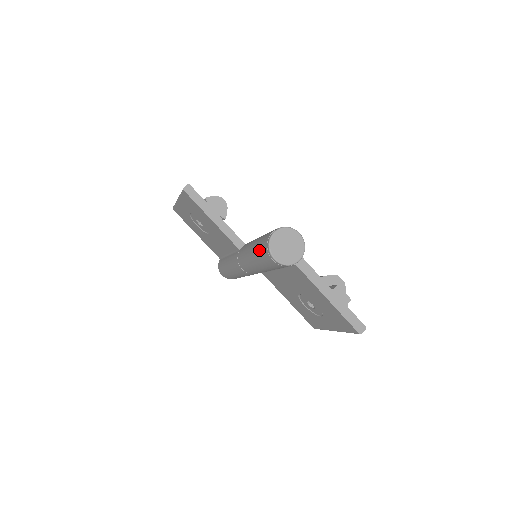
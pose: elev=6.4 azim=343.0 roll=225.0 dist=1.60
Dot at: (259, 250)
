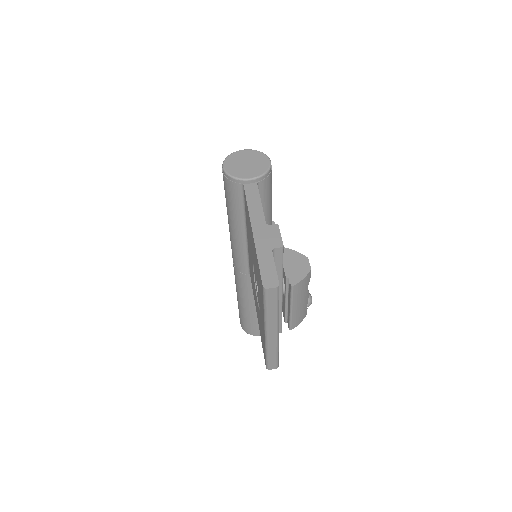
Dot at: occluded
